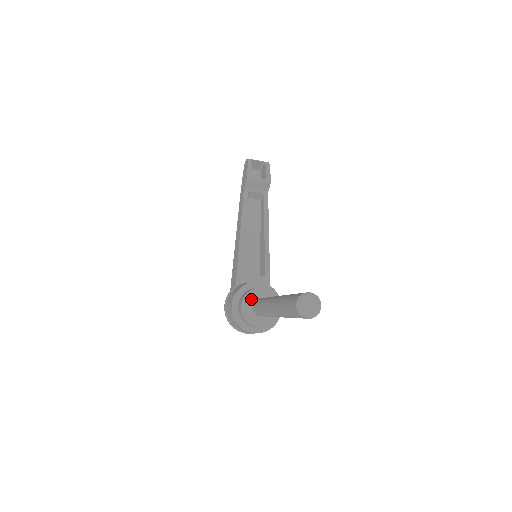
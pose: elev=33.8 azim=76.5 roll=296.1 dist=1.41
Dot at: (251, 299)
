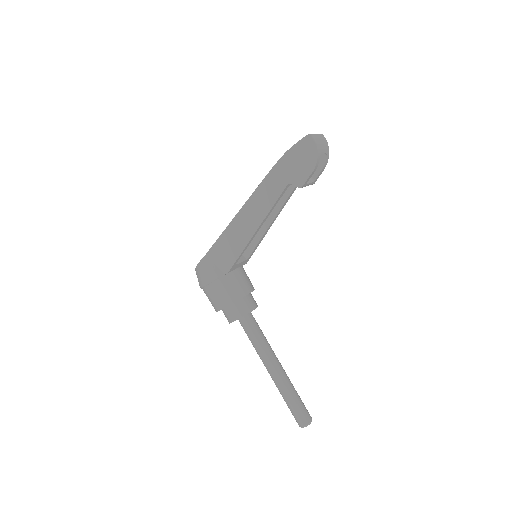
Dot at: (243, 316)
